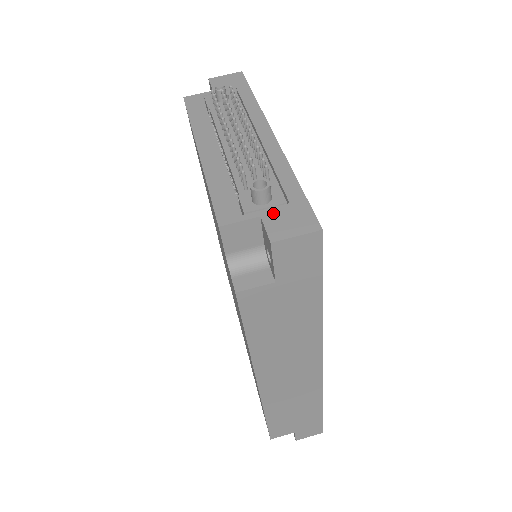
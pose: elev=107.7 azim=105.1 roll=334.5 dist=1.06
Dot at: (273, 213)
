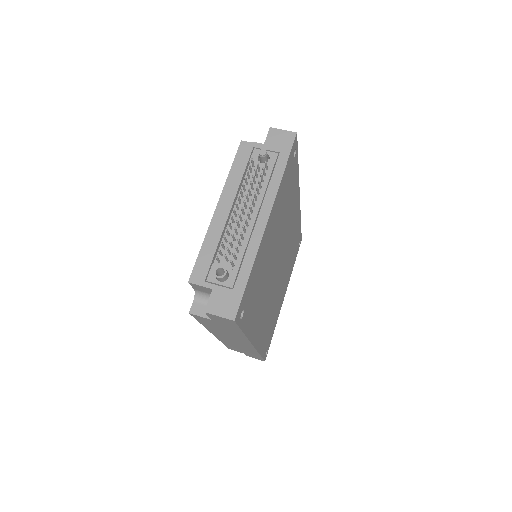
Dot at: (220, 291)
